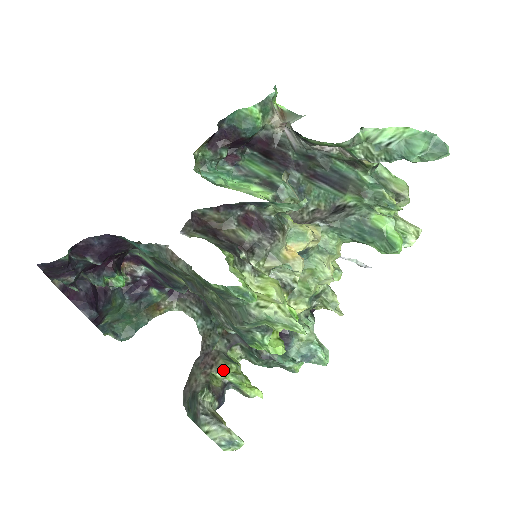
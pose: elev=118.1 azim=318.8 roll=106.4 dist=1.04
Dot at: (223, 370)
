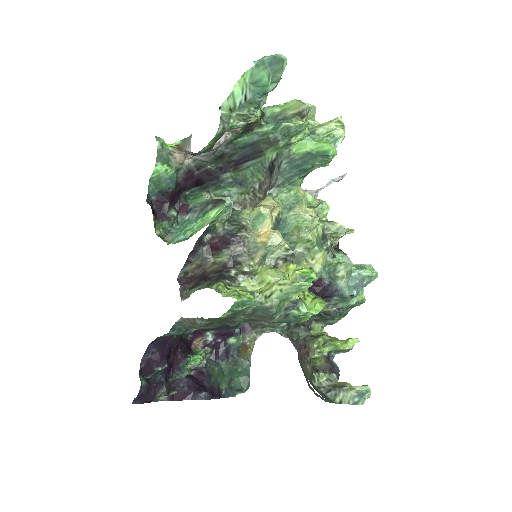
Dot at: (316, 349)
